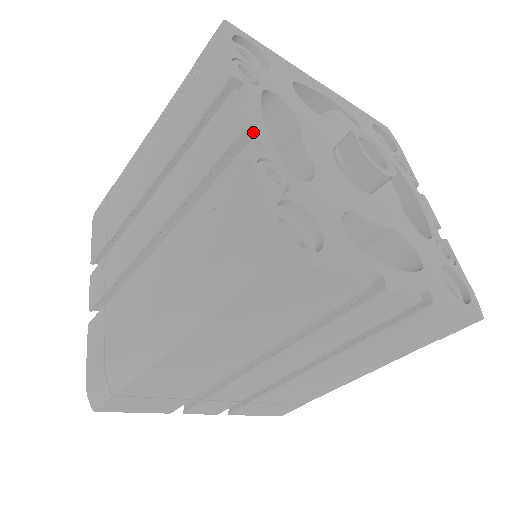
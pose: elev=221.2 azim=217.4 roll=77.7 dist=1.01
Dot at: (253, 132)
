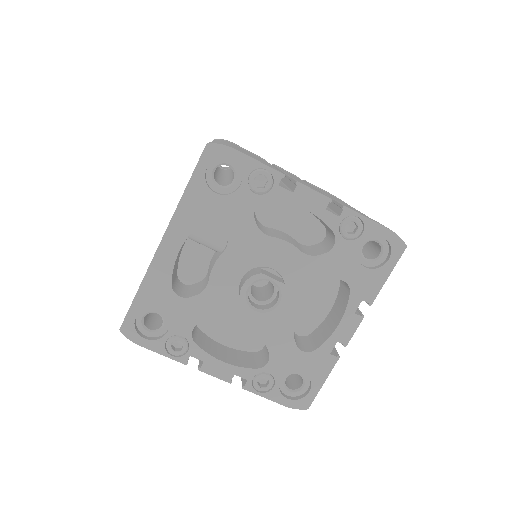
Dot at: occluded
